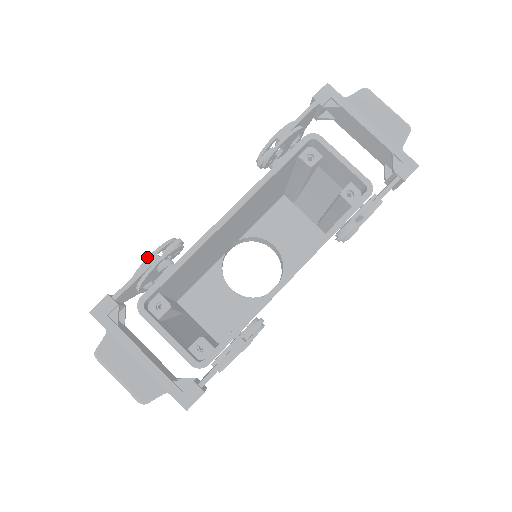
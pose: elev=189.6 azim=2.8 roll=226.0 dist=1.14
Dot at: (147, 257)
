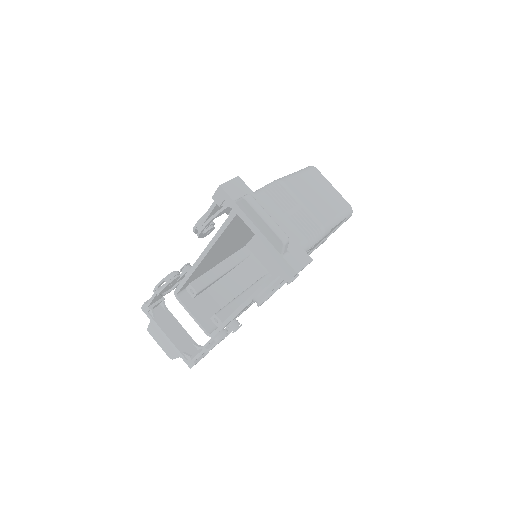
Dot at: occluded
